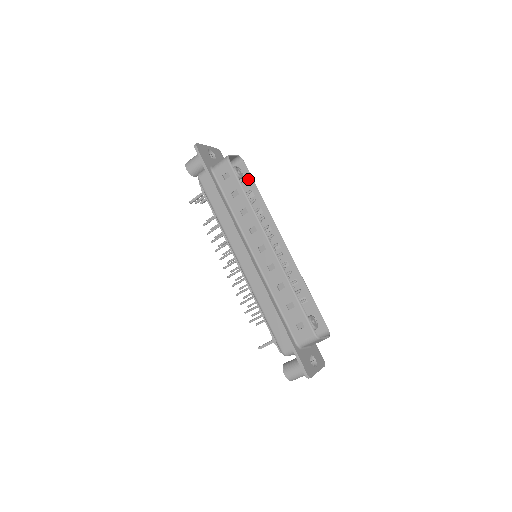
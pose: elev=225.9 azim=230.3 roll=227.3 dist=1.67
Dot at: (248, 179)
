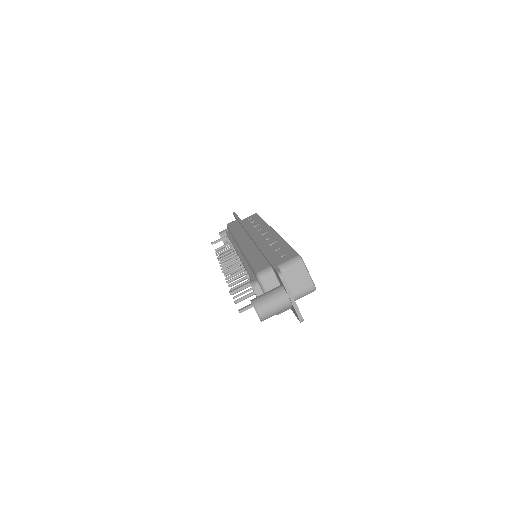
Dot at: occluded
